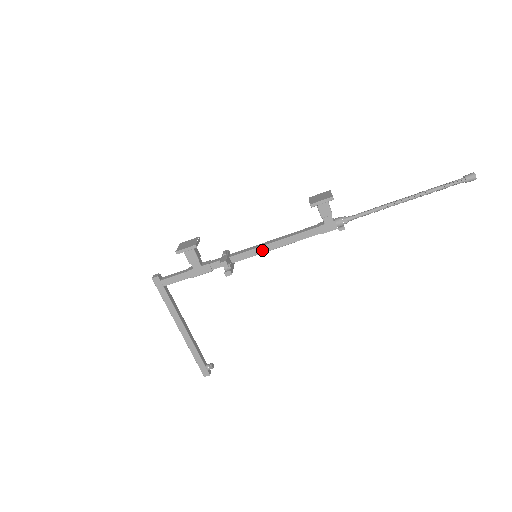
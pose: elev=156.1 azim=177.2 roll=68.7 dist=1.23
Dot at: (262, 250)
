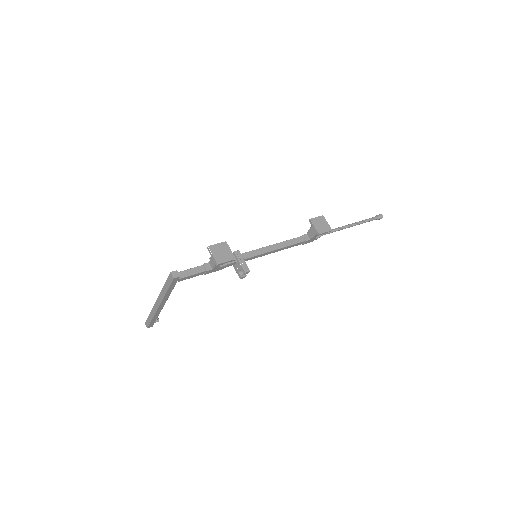
Dot at: (265, 254)
